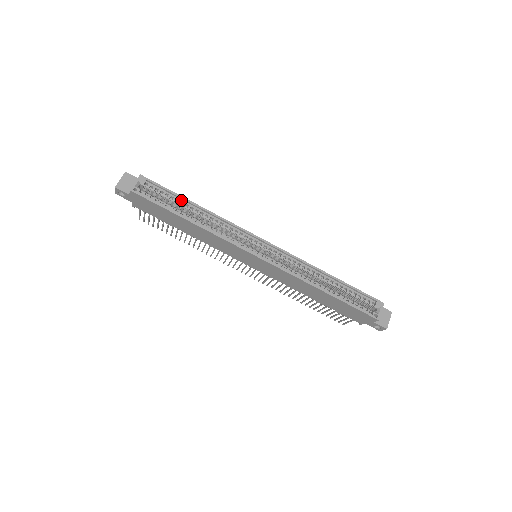
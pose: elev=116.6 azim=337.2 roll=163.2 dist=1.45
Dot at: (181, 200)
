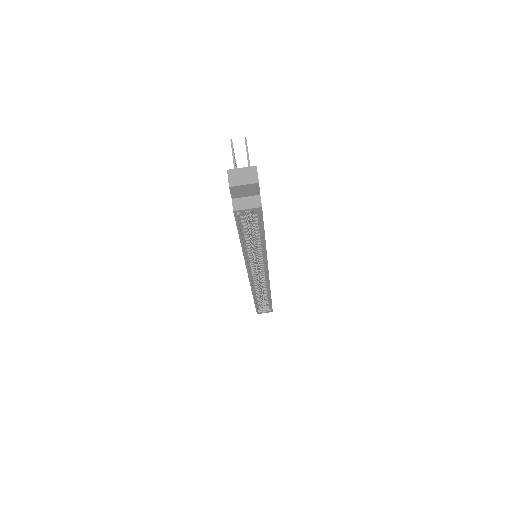
Dot at: (261, 233)
